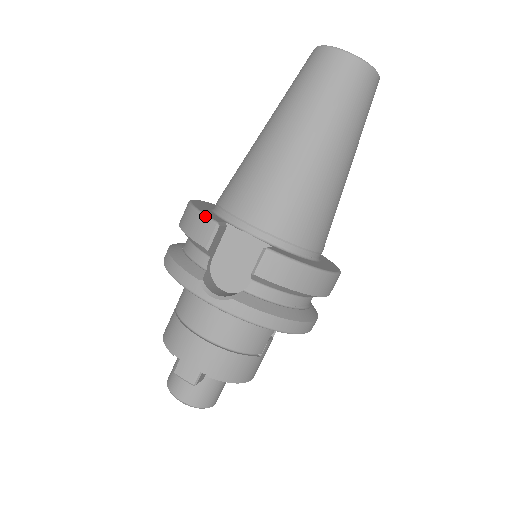
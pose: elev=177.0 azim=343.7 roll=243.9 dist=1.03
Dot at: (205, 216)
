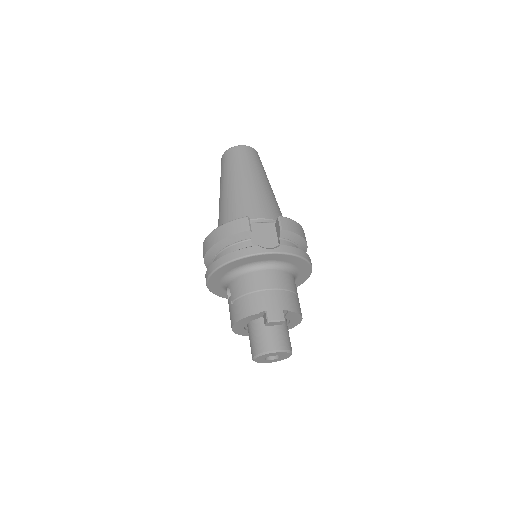
Dot at: (237, 219)
